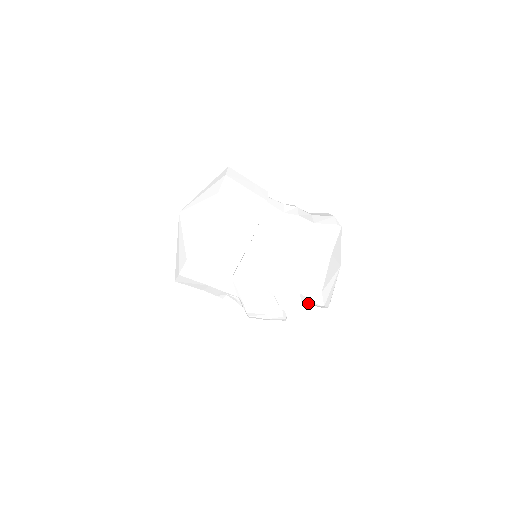
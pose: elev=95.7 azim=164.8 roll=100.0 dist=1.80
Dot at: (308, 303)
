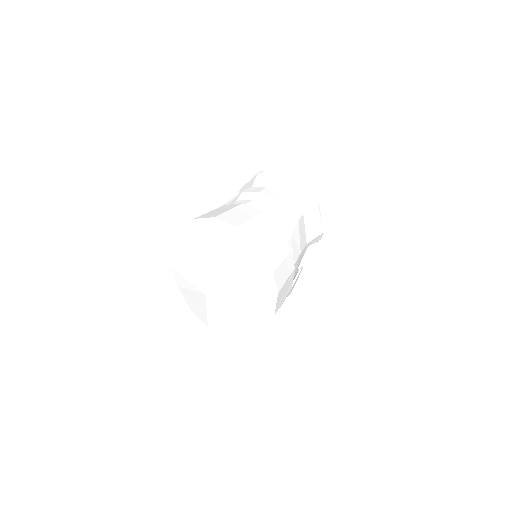
Dot at: occluded
